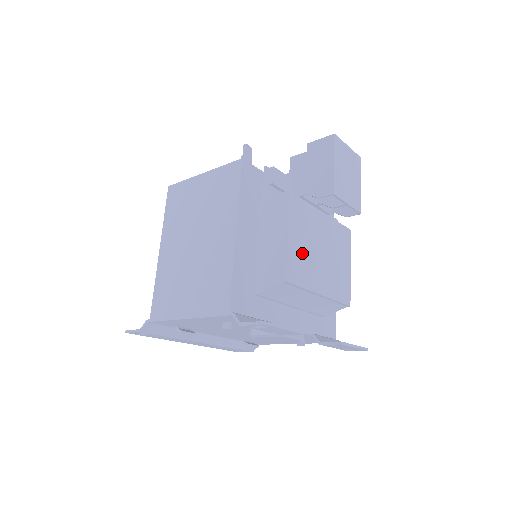
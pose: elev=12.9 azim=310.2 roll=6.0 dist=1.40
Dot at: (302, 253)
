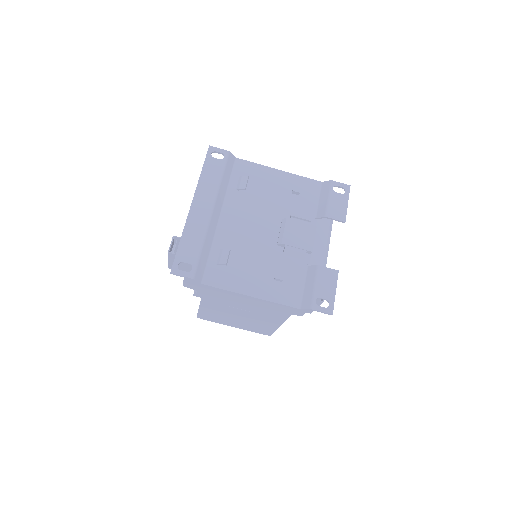
Dot at: occluded
